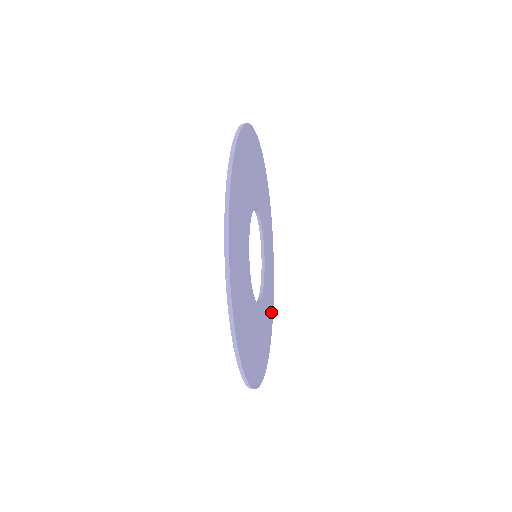
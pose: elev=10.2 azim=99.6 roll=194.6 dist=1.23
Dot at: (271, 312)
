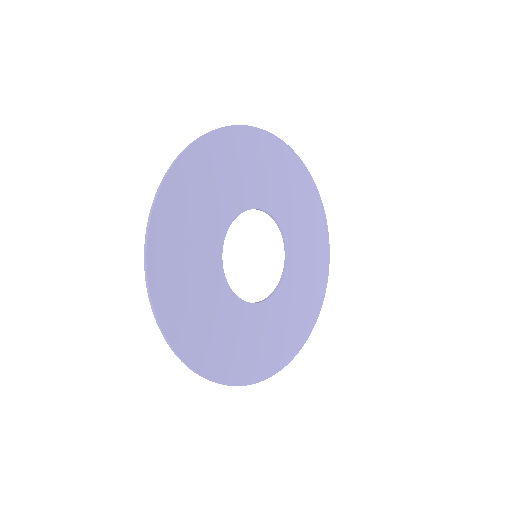
Dot at: (285, 352)
